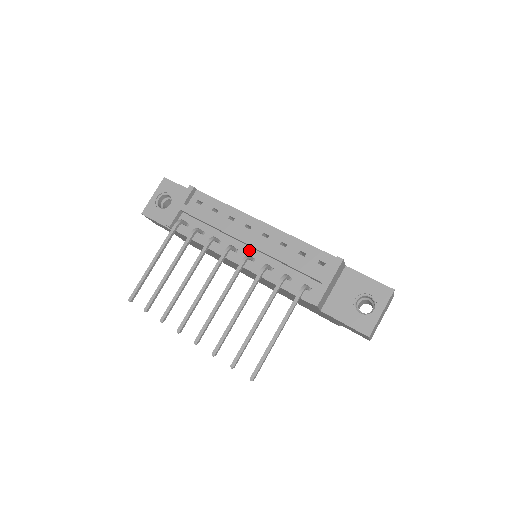
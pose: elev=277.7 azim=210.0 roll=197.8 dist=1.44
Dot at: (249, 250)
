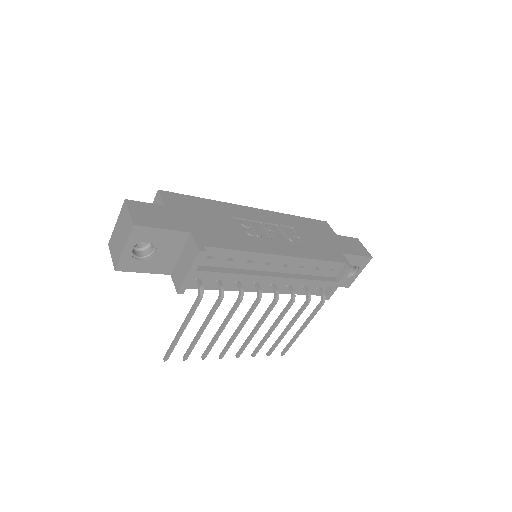
Dot at: occluded
